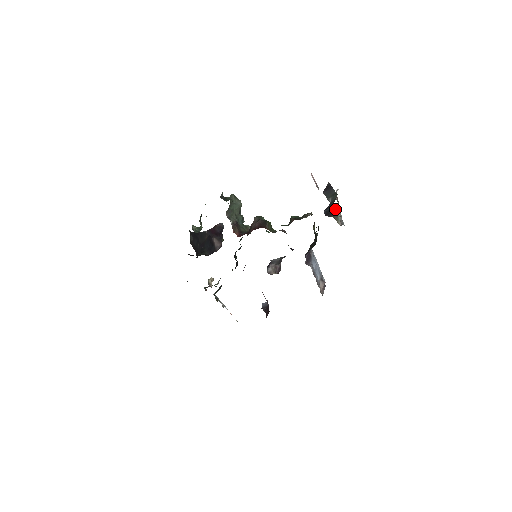
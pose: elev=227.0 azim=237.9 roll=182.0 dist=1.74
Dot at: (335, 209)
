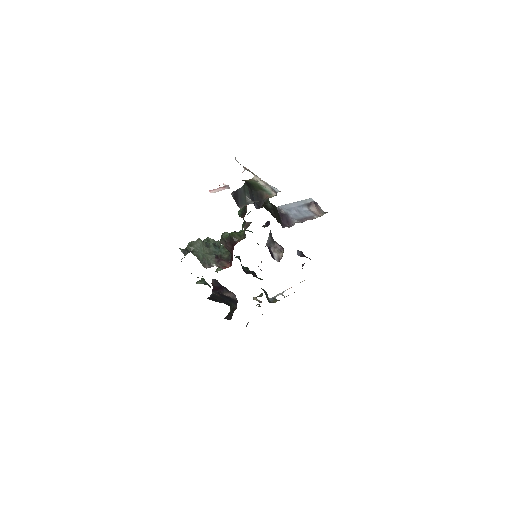
Dot at: (257, 188)
